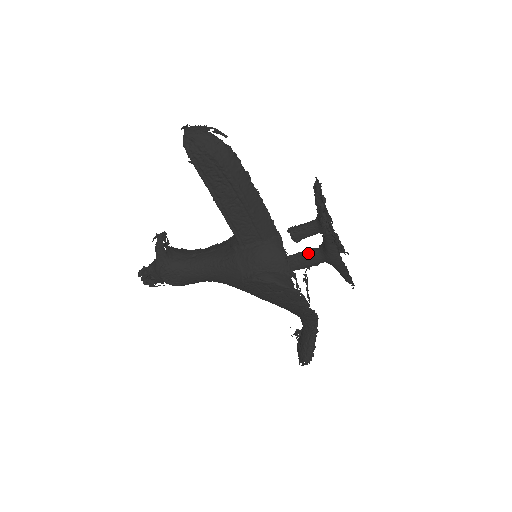
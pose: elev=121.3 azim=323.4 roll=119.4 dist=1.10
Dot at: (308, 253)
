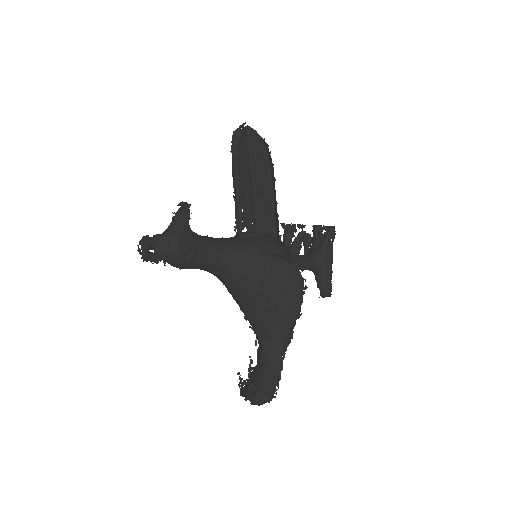
Dot at: (304, 255)
